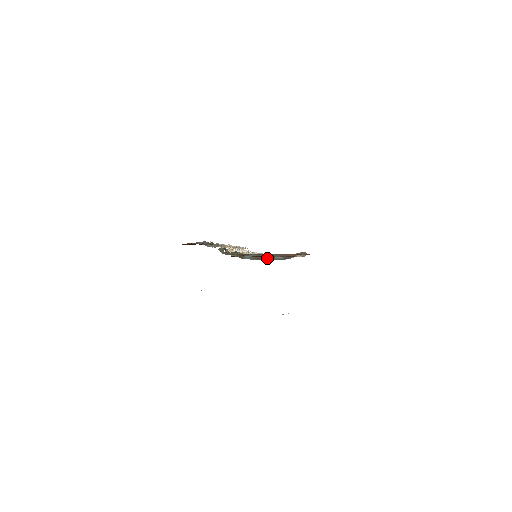
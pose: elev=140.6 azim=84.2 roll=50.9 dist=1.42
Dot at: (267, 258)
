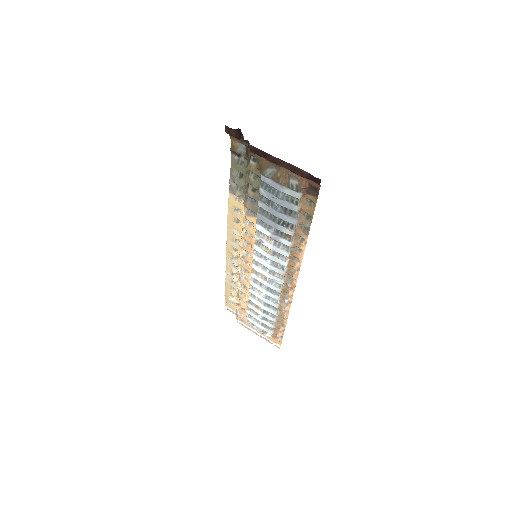
Dot at: (283, 180)
